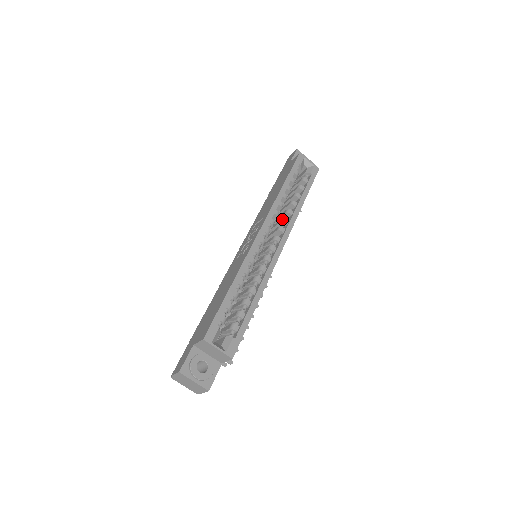
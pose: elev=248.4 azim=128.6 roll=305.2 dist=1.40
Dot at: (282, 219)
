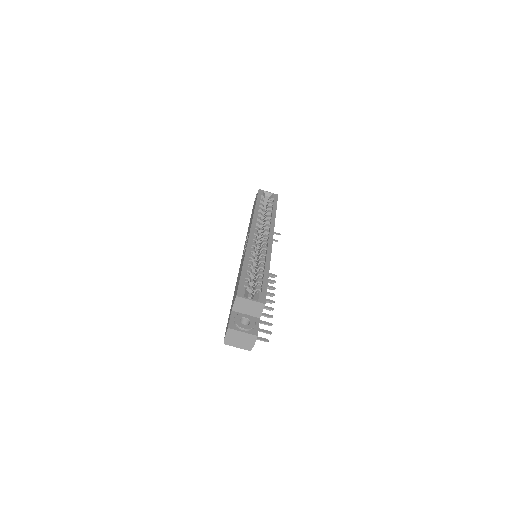
Dot at: (264, 226)
